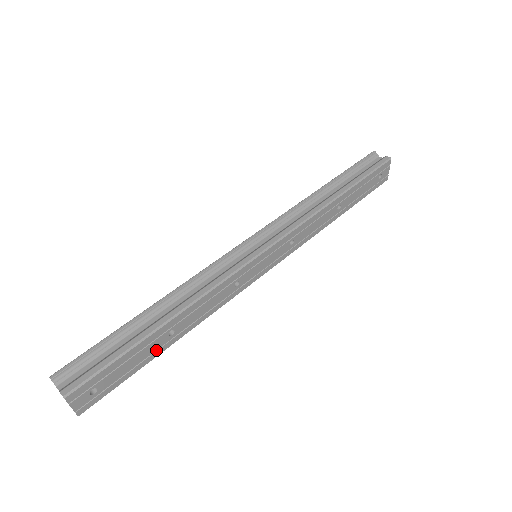
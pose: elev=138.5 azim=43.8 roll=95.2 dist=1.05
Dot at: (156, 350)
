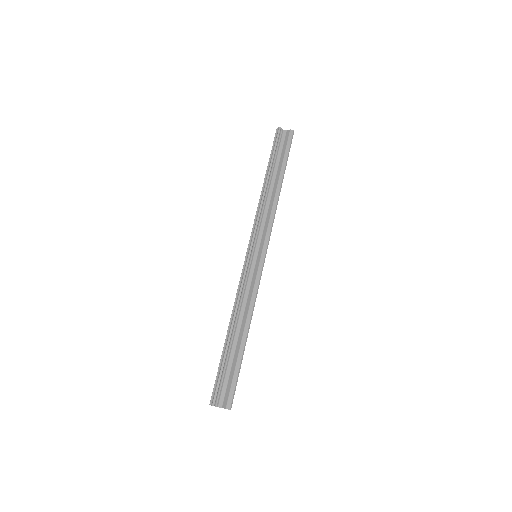
Dot at: occluded
